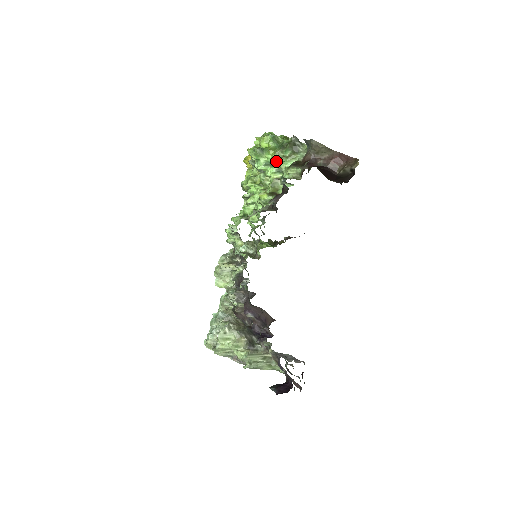
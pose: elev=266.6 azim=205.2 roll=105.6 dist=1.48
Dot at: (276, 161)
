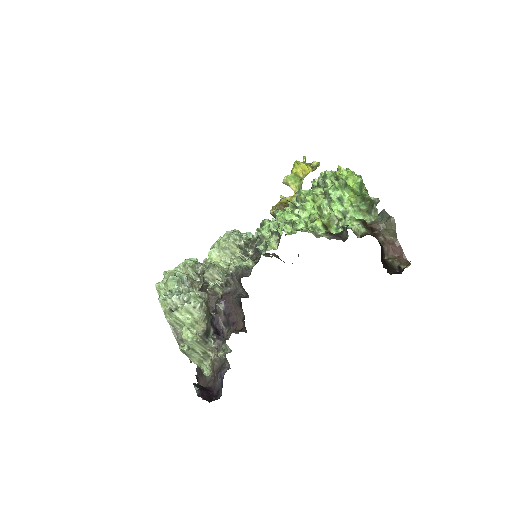
Dot at: (350, 204)
